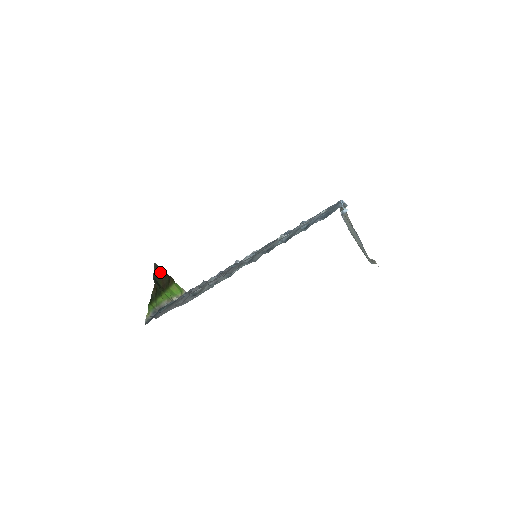
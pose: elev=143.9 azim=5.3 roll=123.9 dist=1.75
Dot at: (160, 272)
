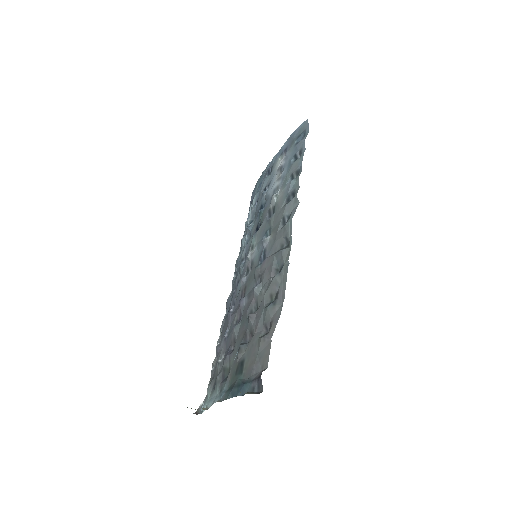
Dot at: occluded
